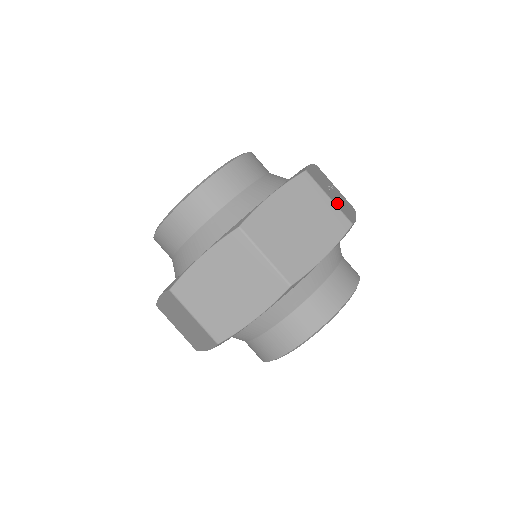
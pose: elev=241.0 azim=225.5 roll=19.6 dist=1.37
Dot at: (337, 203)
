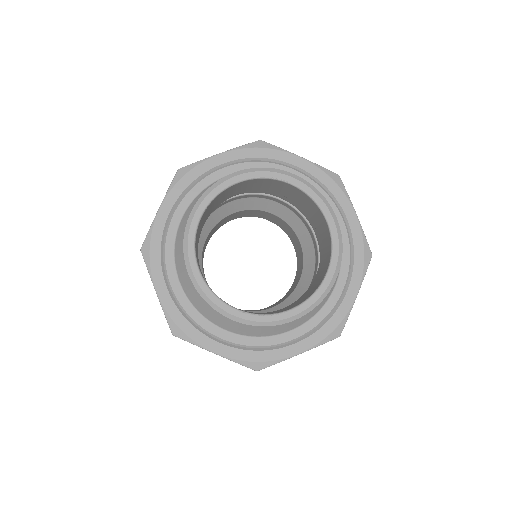
Dot at: occluded
